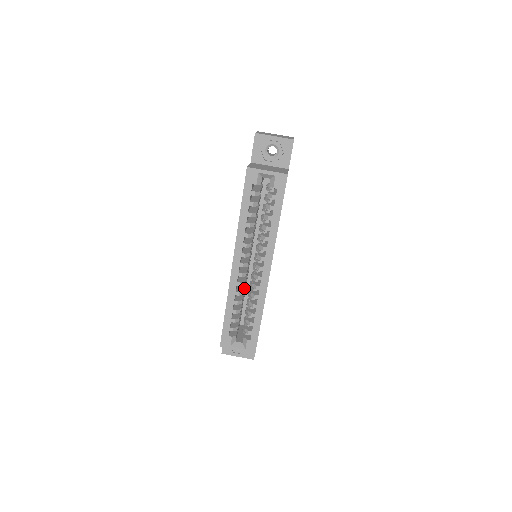
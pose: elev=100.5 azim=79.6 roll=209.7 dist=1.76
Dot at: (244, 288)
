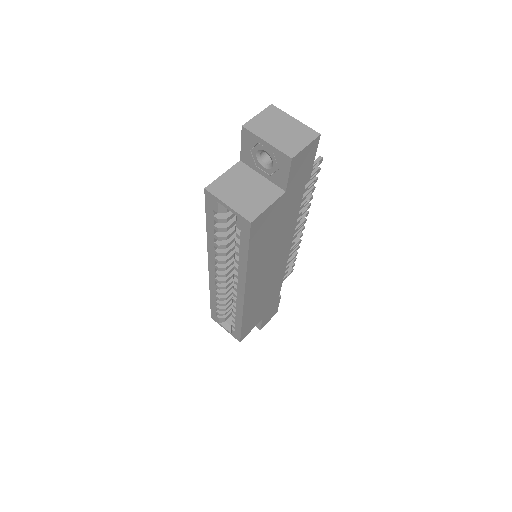
Dot at: (231, 287)
